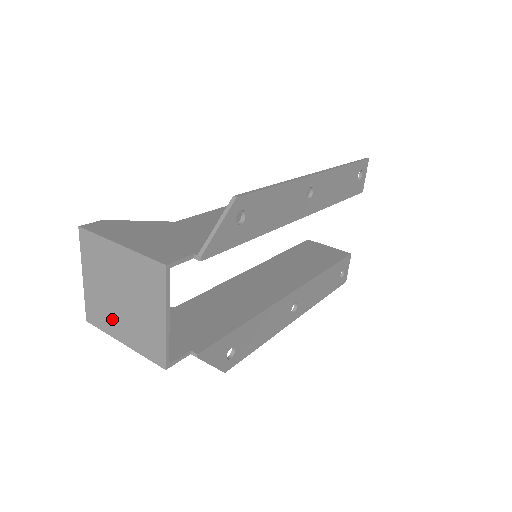
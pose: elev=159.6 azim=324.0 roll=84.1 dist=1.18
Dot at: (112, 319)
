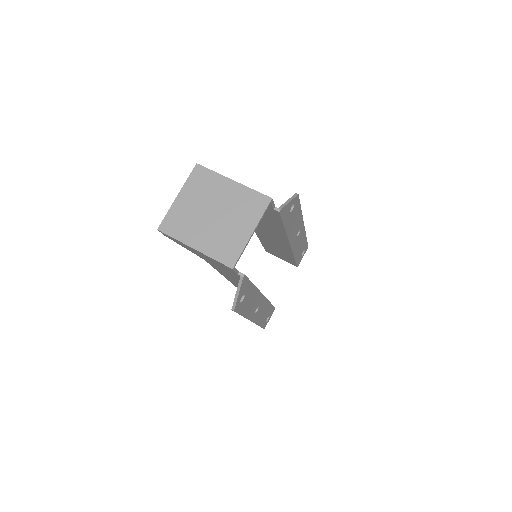
Dot at: (192, 229)
